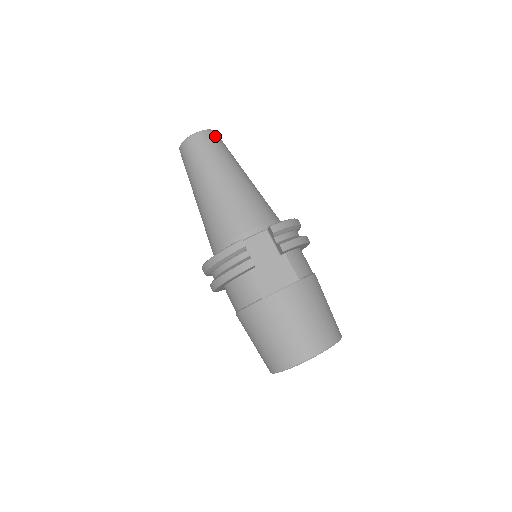
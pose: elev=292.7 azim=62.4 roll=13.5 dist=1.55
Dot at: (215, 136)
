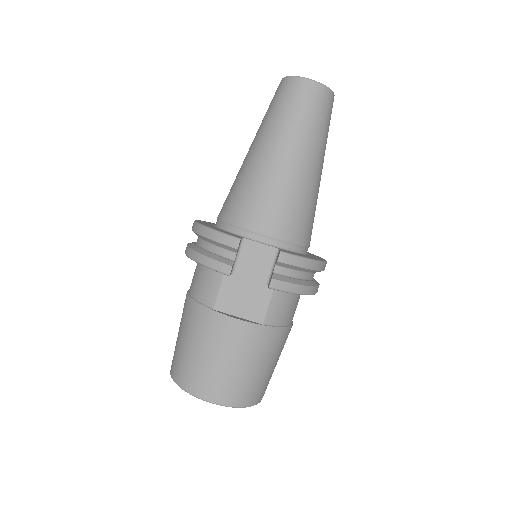
Dot at: (327, 100)
